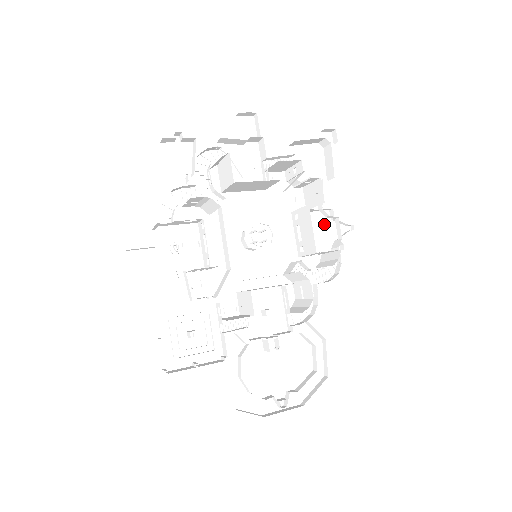
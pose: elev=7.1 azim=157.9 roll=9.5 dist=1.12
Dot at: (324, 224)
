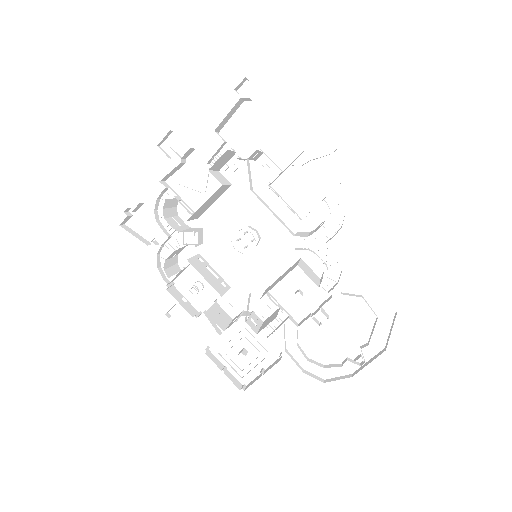
Dot at: (308, 170)
